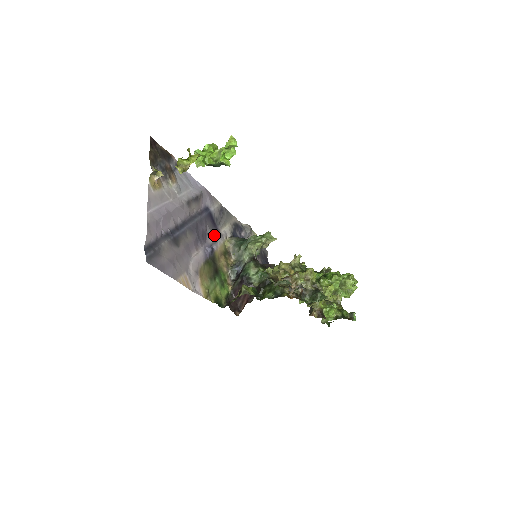
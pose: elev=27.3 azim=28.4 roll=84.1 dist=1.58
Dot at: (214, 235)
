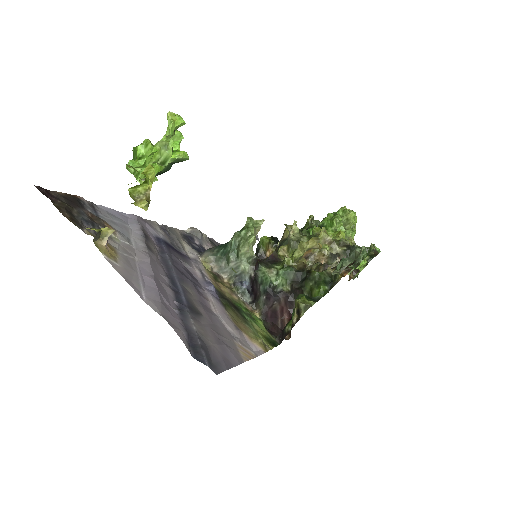
Dot at: (192, 266)
